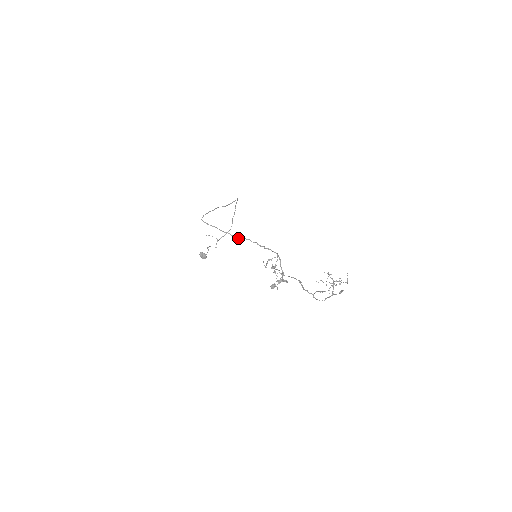
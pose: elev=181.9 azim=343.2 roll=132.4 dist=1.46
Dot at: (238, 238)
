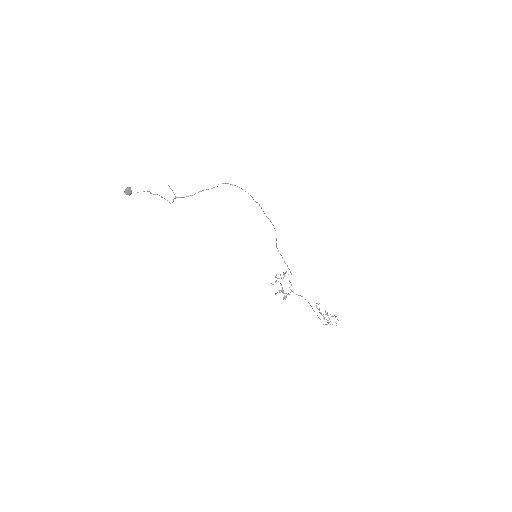
Dot at: occluded
